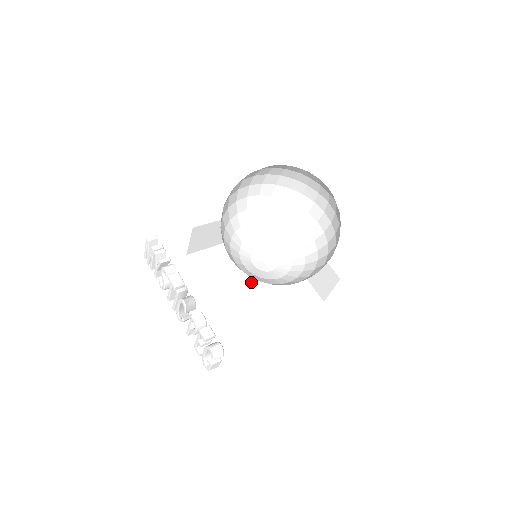
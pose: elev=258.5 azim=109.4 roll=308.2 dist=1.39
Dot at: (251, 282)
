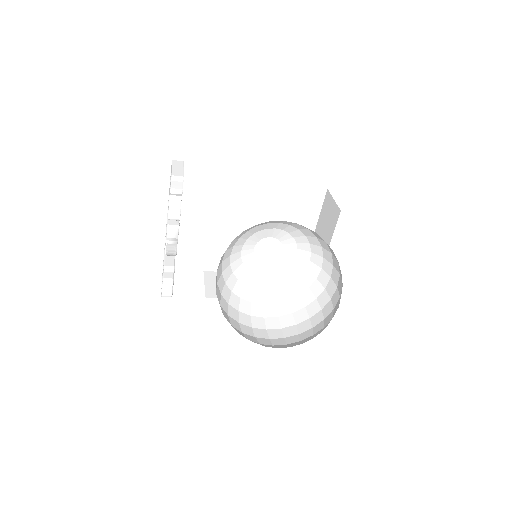
Dot at: occluded
